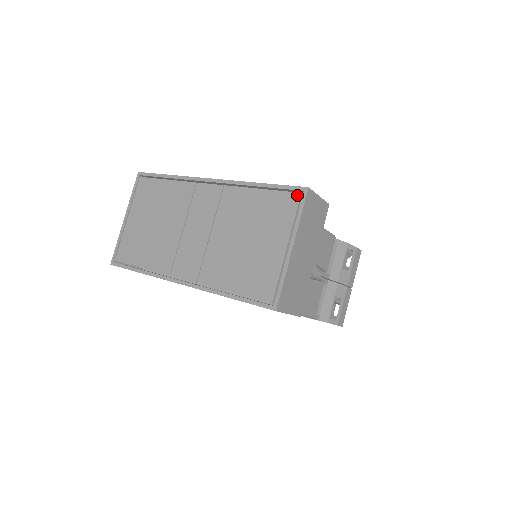
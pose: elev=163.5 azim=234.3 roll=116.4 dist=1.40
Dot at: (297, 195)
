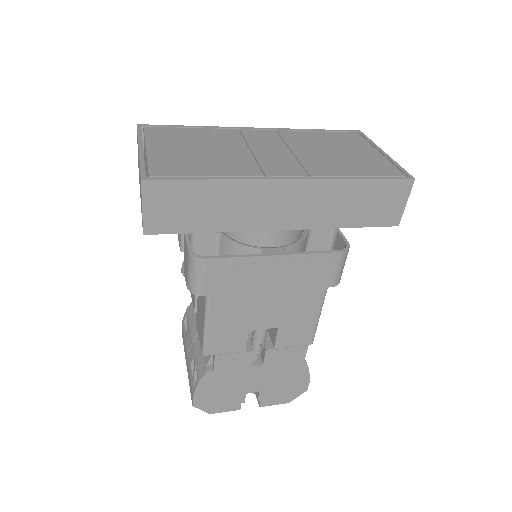
Dot at: (356, 133)
